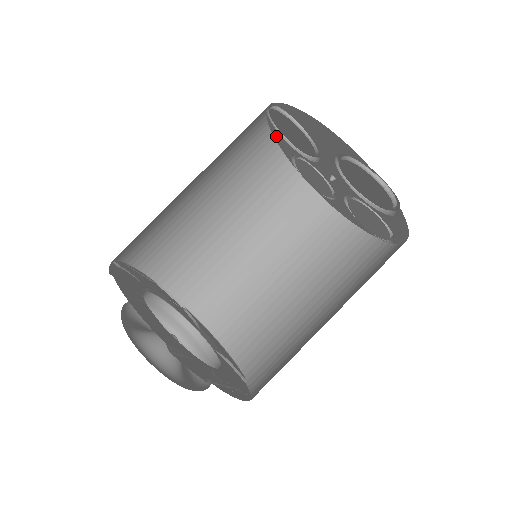
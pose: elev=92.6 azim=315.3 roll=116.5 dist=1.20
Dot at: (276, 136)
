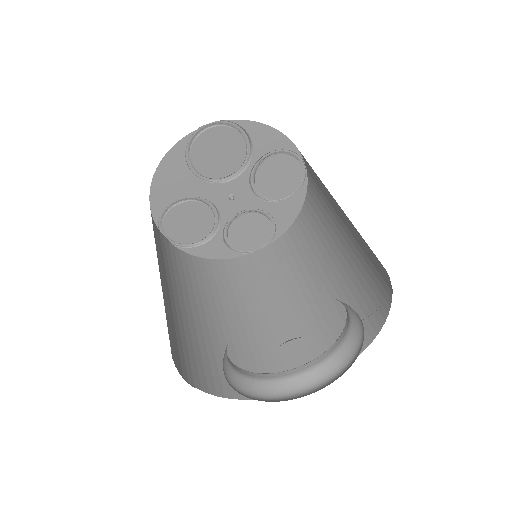
Dot at: (206, 254)
